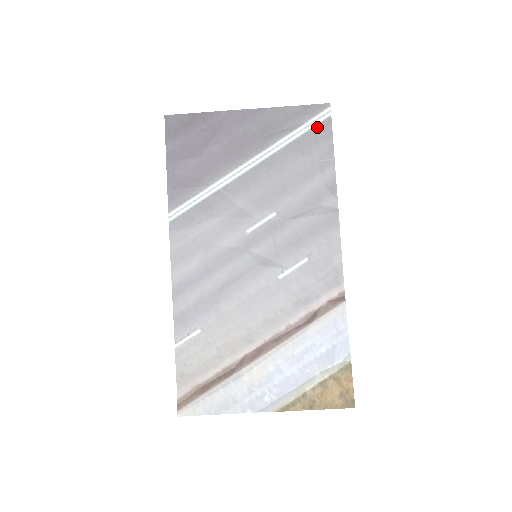
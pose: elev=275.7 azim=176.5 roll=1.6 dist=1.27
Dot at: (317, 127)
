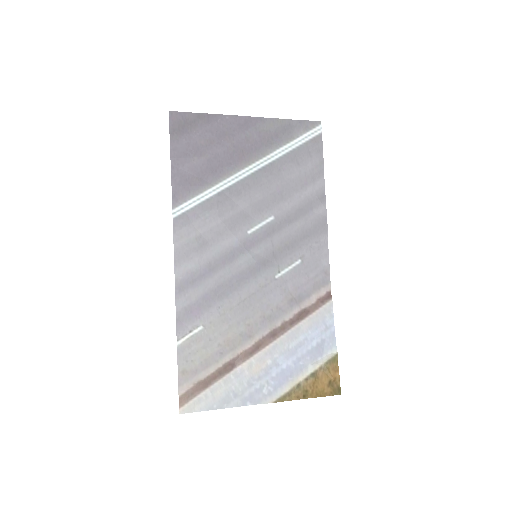
Dot at: (310, 141)
